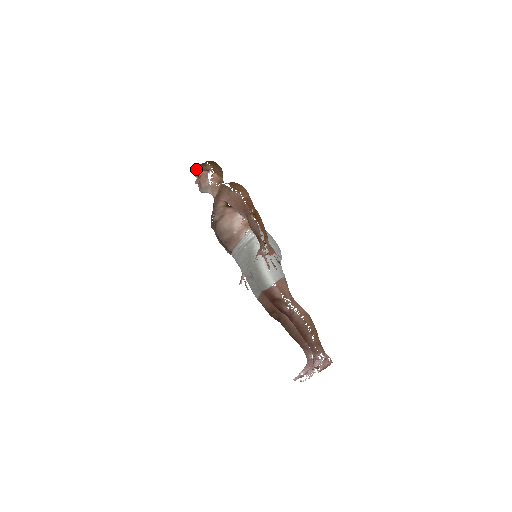
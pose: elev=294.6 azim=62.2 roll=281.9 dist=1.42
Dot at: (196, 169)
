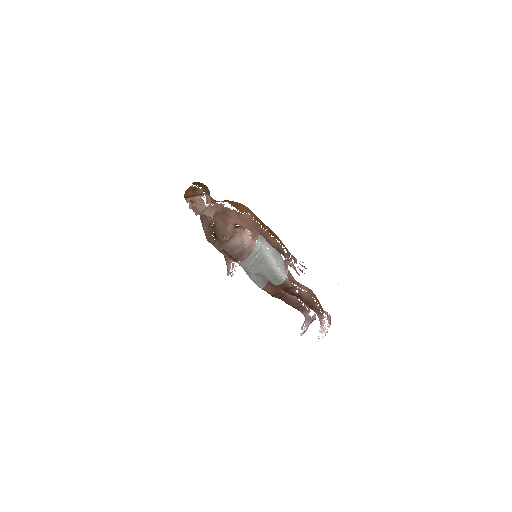
Dot at: (188, 195)
